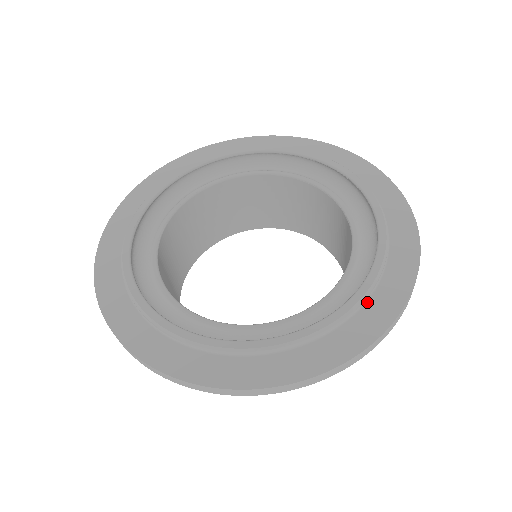
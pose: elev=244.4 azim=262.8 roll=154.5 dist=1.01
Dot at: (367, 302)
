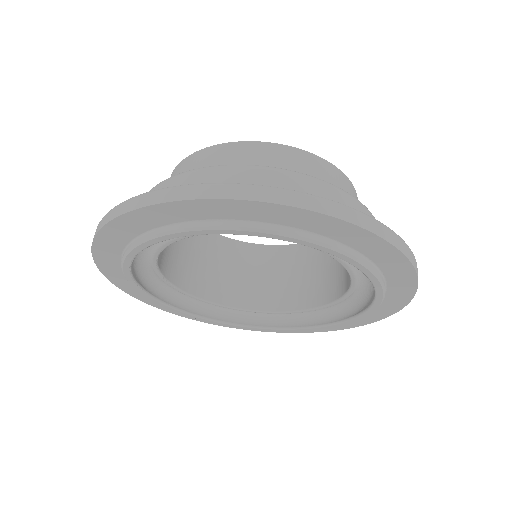
Dot at: occluded
